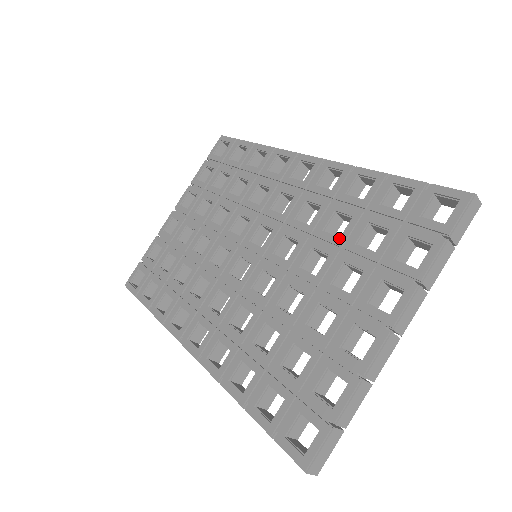
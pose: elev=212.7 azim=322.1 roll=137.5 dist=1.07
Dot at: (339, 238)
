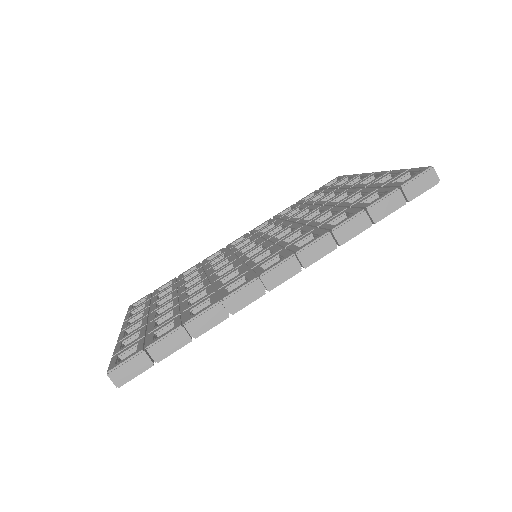
Dot at: (304, 208)
